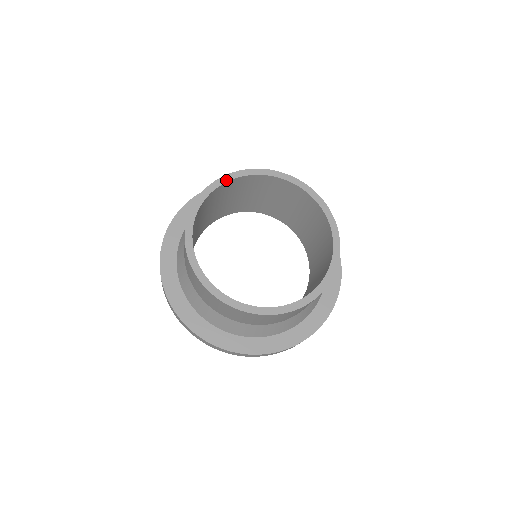
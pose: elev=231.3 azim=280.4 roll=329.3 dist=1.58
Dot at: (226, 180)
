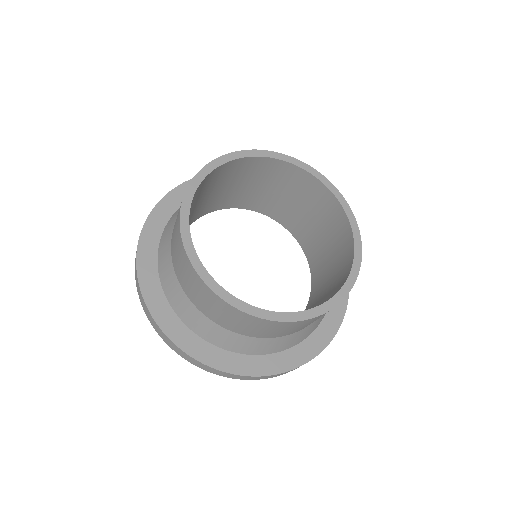
Dot at: (286, 159)
